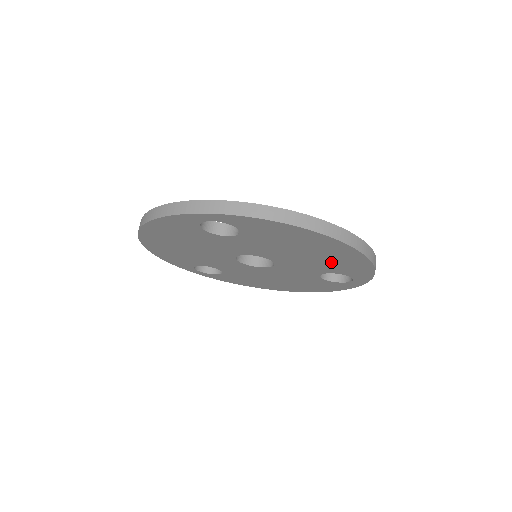
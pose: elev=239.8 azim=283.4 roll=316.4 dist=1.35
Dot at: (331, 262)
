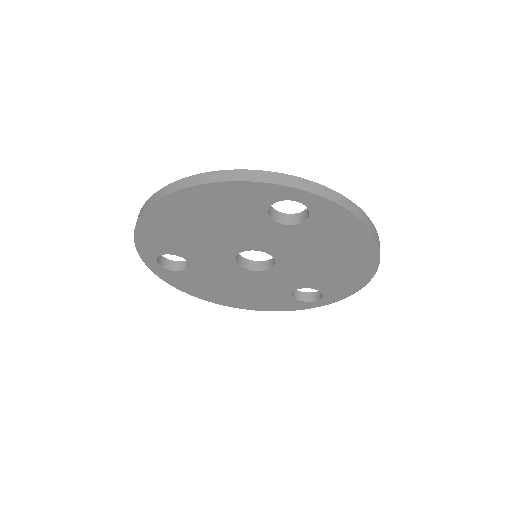
Dot at: (333, 275)
